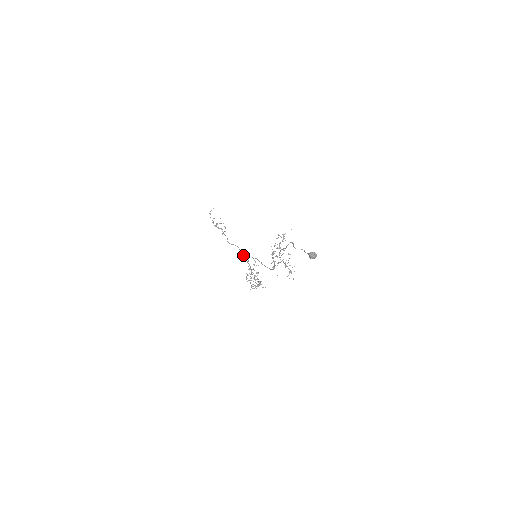
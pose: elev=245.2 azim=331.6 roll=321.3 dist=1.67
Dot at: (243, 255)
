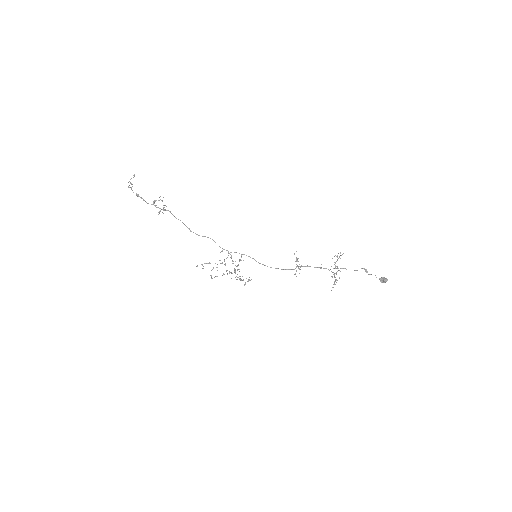
Dot at: occluded
